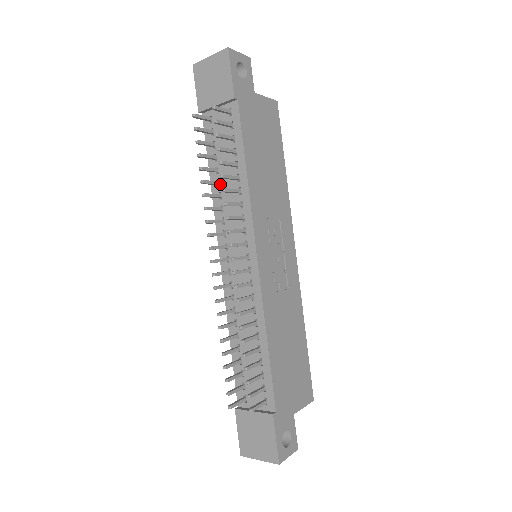
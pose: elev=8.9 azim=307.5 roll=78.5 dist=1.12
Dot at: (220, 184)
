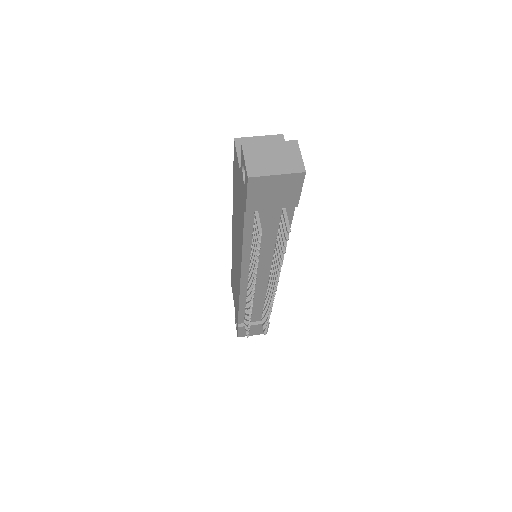
Dot at: occluded
